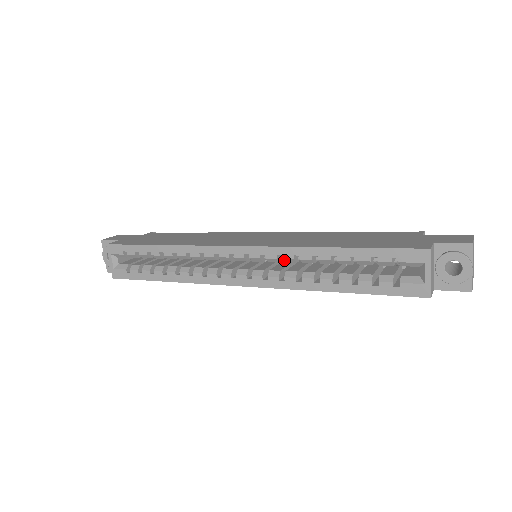
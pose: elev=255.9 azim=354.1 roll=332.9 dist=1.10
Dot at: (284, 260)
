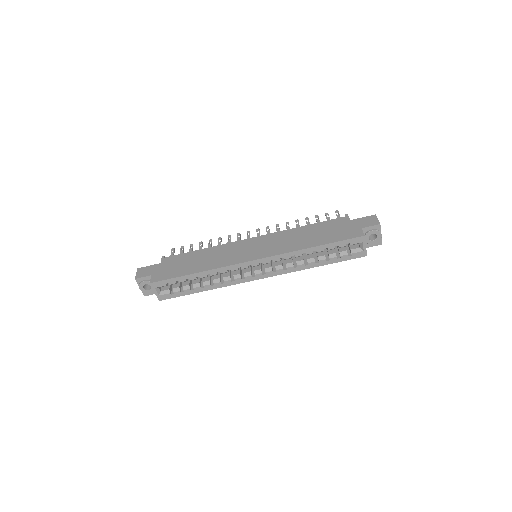
Dot at: (285, 259)
